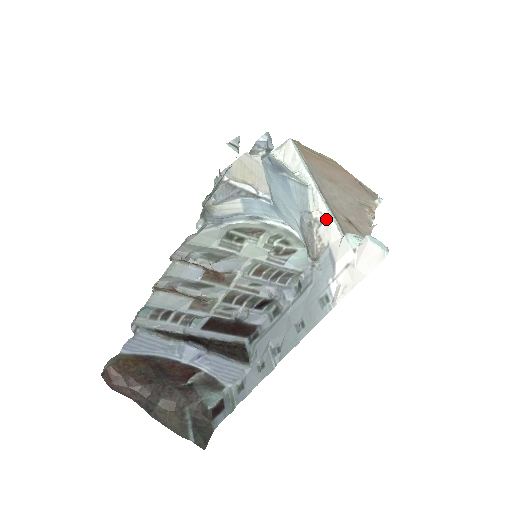
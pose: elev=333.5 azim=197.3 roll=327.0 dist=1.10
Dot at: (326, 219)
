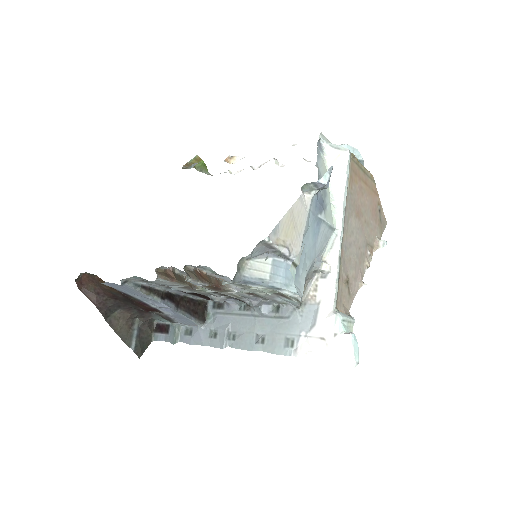
Dot at: (331, 279)
